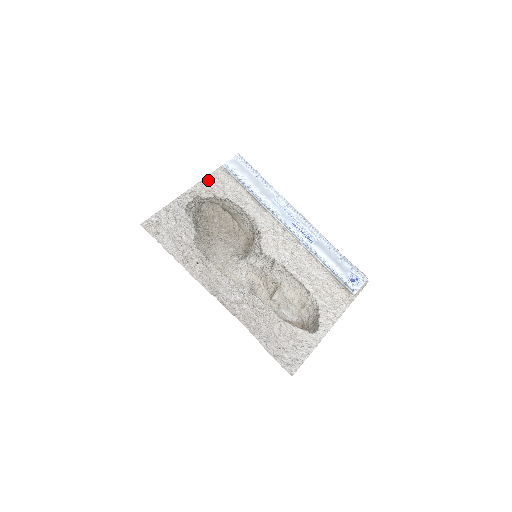
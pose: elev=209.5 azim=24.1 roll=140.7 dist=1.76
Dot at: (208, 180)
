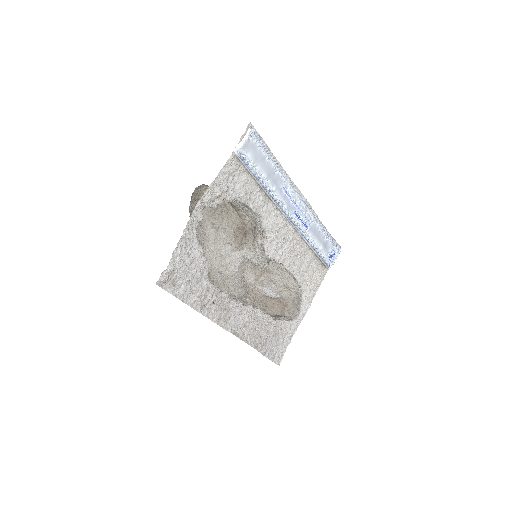
Dot at: (218, 181)
